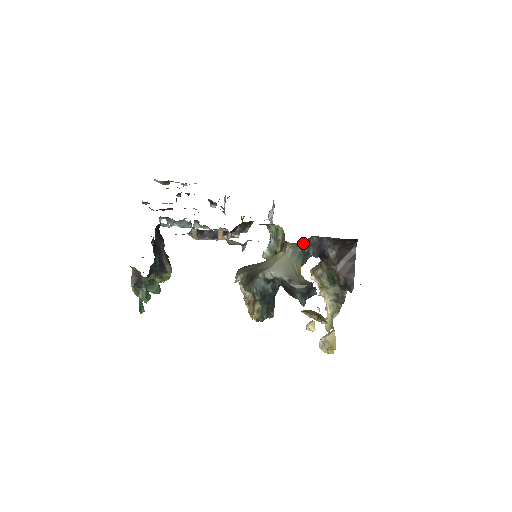
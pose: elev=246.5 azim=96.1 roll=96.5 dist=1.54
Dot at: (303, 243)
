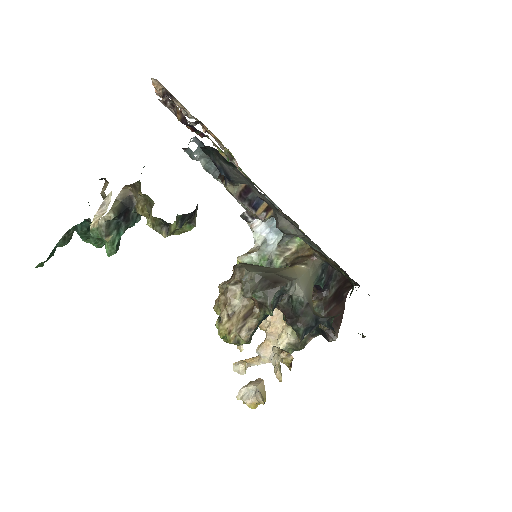
Dot at: (326, 265)
